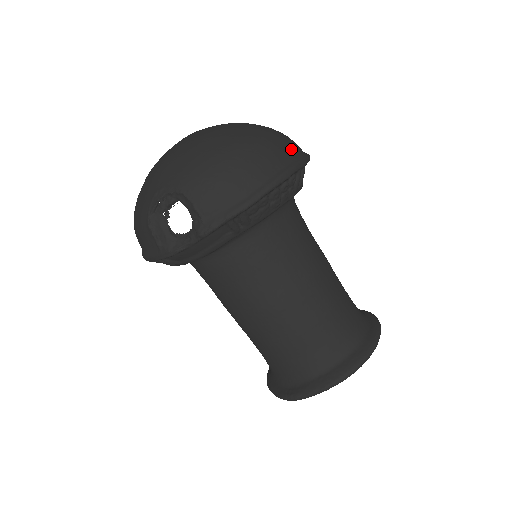
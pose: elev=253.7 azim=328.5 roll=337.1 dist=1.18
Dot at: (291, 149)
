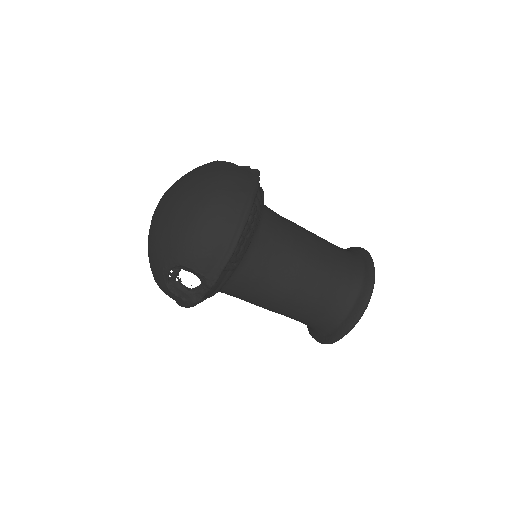
Dot at: (241, 184)
